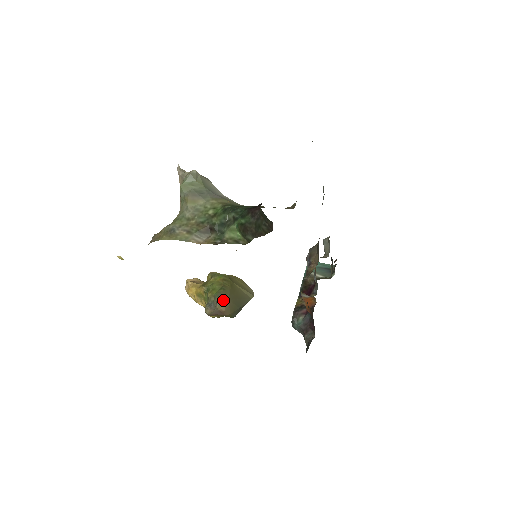
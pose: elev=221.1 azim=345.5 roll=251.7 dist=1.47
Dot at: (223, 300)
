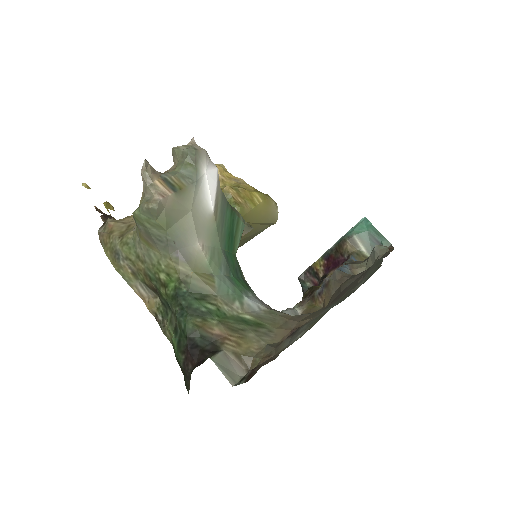
Dot at: occluded
